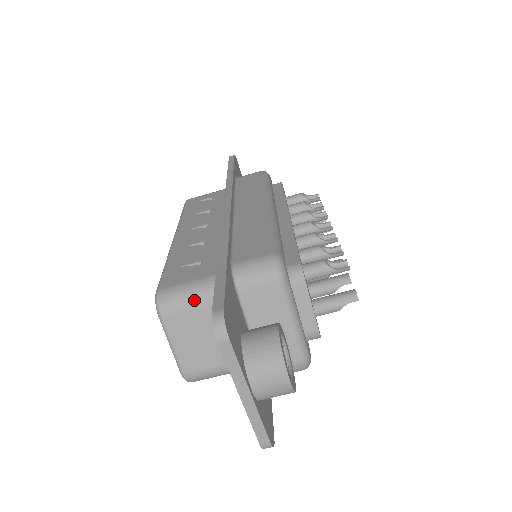
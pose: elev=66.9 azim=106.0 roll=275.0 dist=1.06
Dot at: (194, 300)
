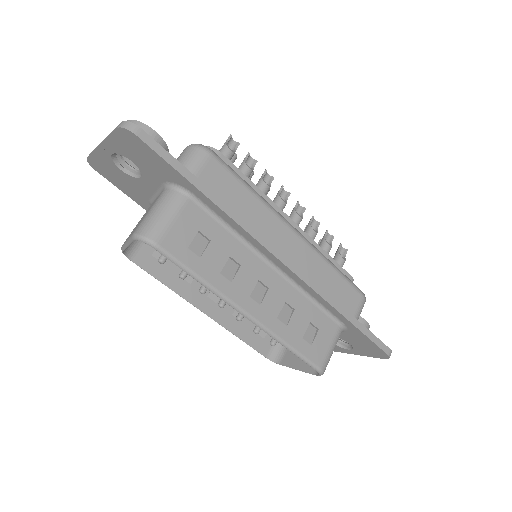
Dot at: occluded
